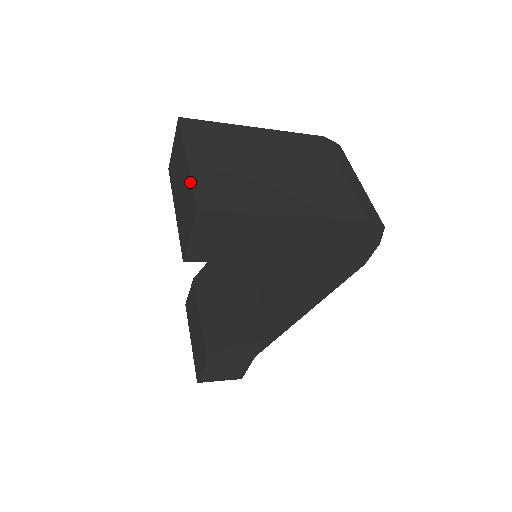
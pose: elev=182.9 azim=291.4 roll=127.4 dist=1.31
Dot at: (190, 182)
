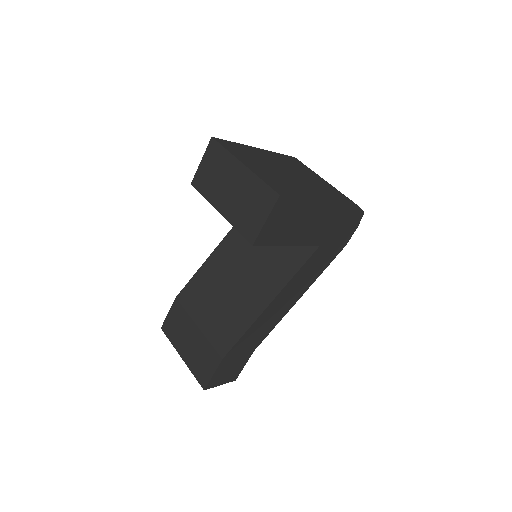
Dot at: (257, 179)
